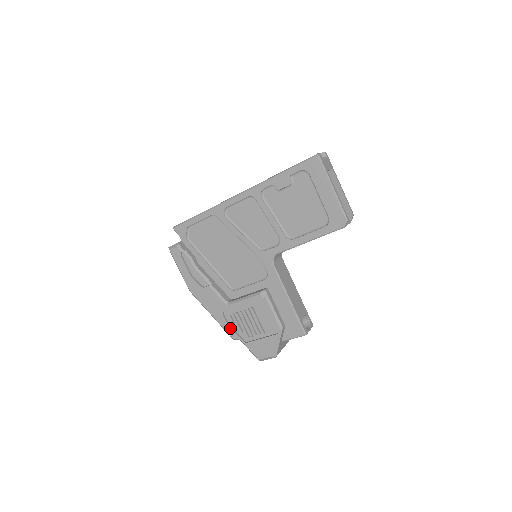
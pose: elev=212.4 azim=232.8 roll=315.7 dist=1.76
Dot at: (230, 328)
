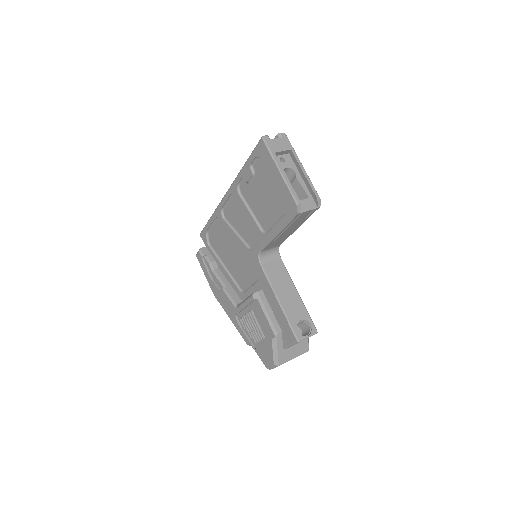
Dot at: (243, 332)
